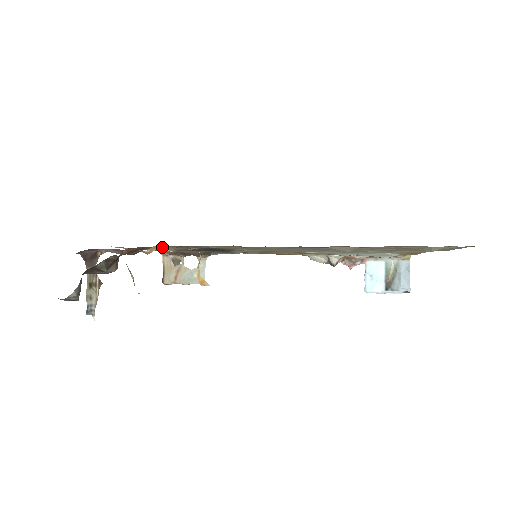
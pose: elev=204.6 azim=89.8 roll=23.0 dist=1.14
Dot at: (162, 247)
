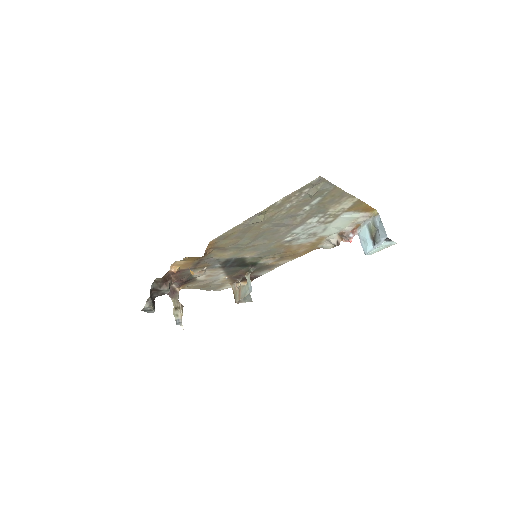
Dot at: (197, 271)
